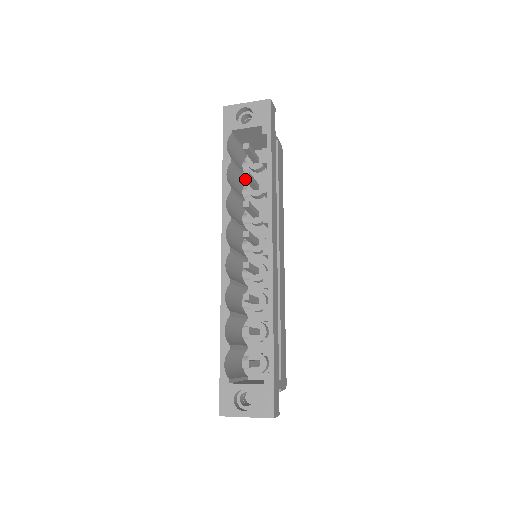
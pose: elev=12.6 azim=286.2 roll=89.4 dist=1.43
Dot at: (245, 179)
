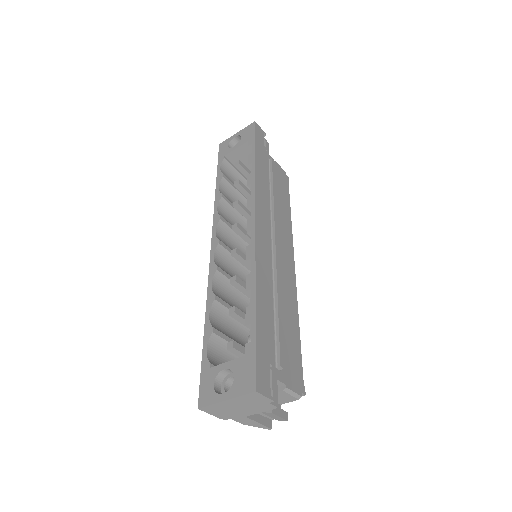
Dot at: (237, 188)
